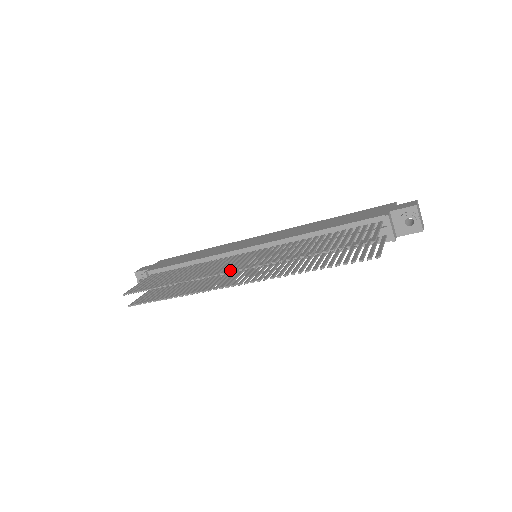
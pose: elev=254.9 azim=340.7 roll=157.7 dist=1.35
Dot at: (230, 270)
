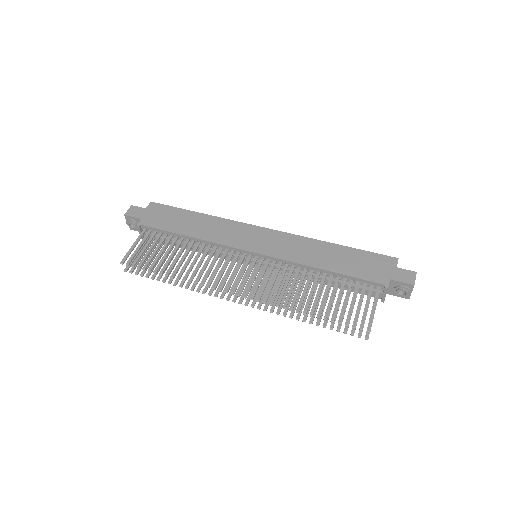
Dot at: (235, 291)
